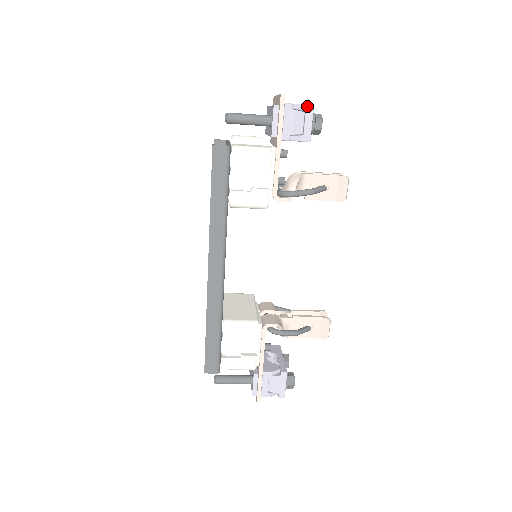
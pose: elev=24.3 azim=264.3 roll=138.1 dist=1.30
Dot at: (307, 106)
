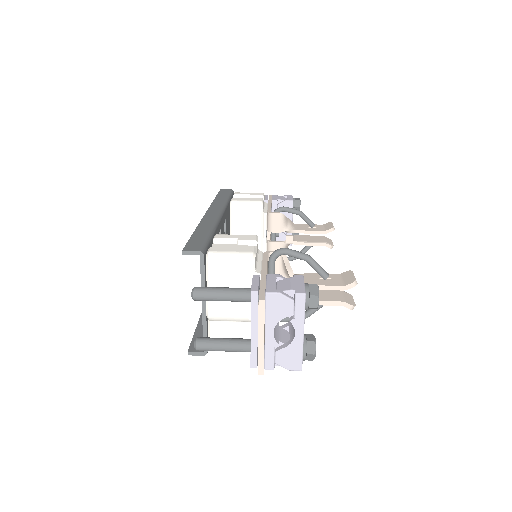
Dot at: (293, 370)
